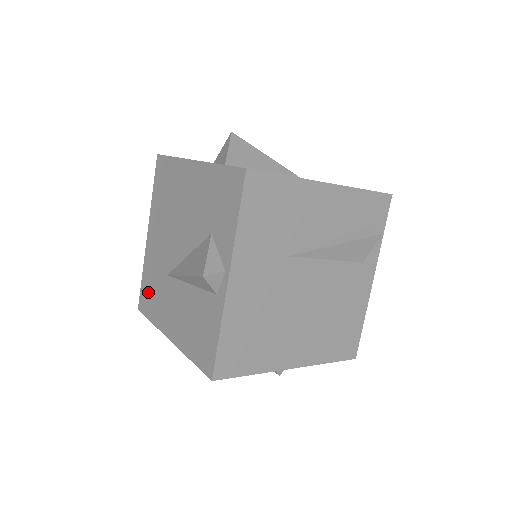
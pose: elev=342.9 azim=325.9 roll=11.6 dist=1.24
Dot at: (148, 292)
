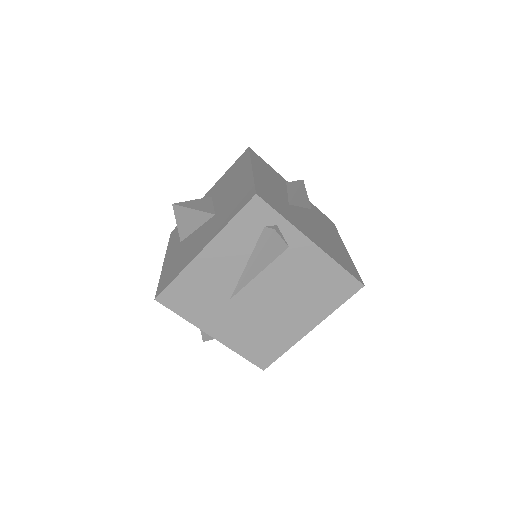
Dot at: occluded
